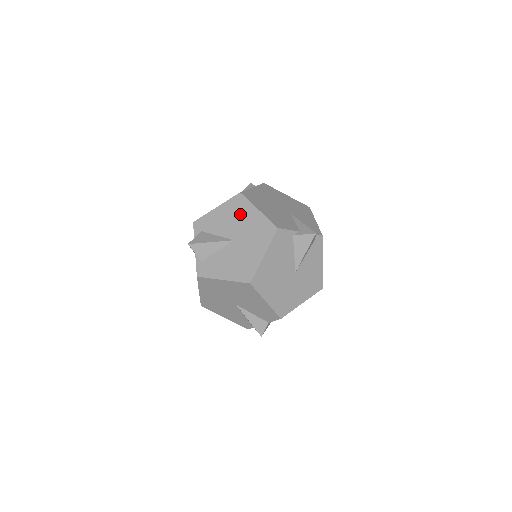
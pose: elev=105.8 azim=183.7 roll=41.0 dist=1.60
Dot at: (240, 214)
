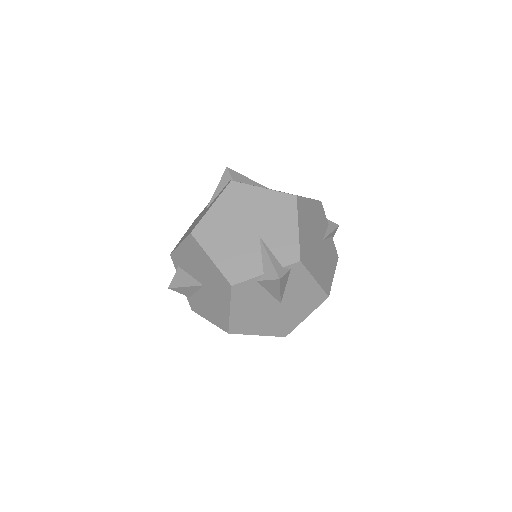
Dot at: (198, 259)
